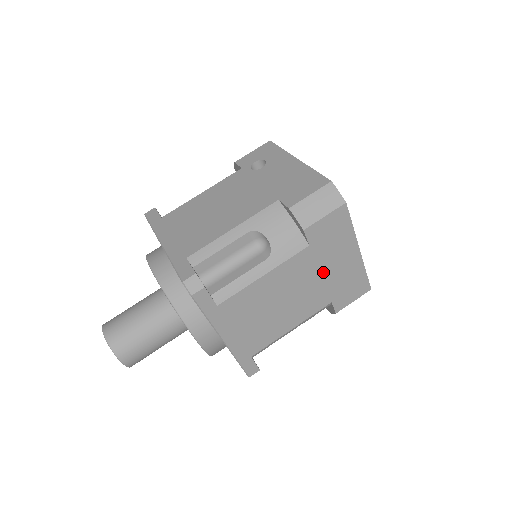
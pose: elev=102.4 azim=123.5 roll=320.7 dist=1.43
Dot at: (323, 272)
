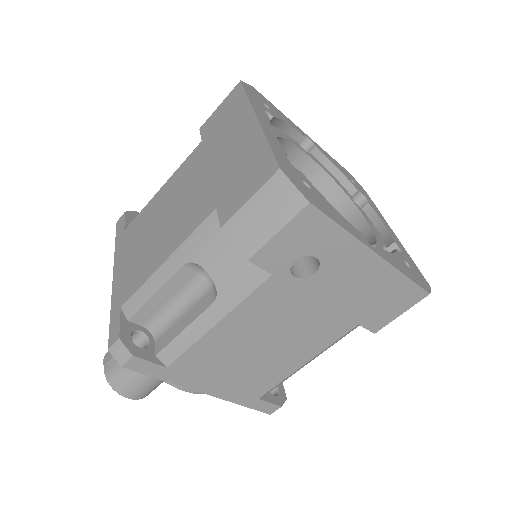
Dot at: occluded
